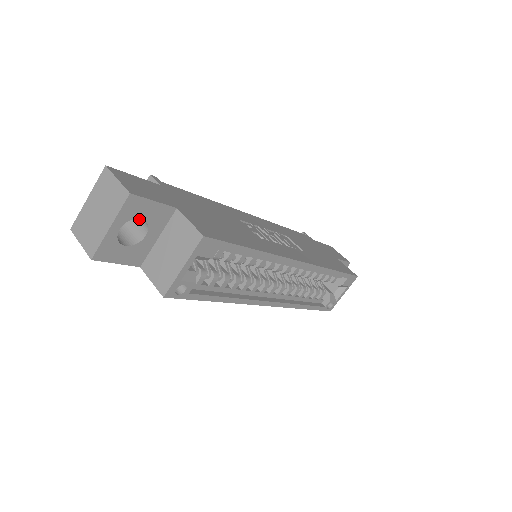
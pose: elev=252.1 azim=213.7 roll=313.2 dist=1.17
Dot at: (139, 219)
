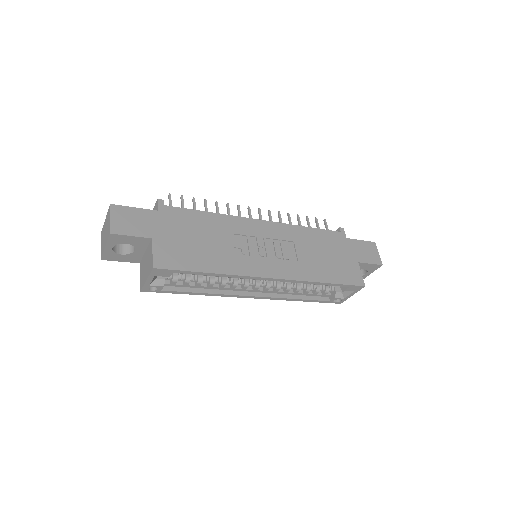
Dot at: occluded
